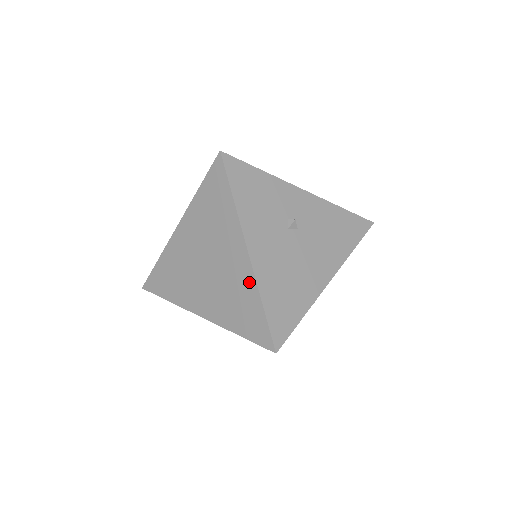
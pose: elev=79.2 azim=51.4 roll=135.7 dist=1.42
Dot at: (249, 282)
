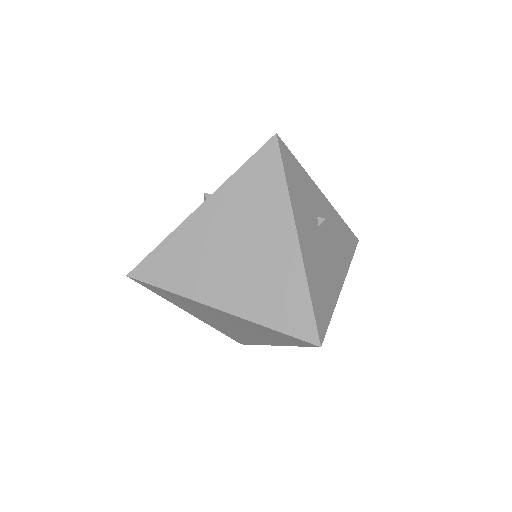
Dot at: (295, 271)
